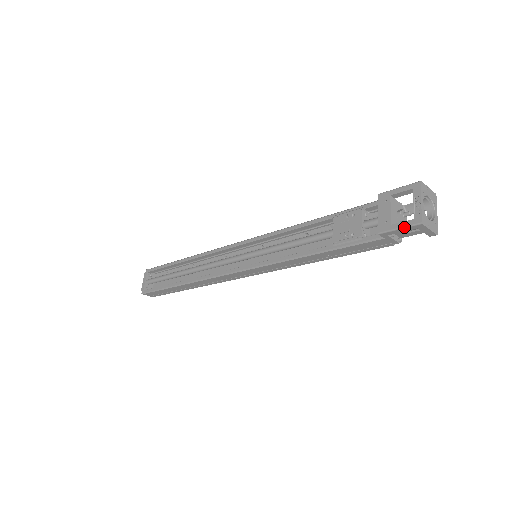
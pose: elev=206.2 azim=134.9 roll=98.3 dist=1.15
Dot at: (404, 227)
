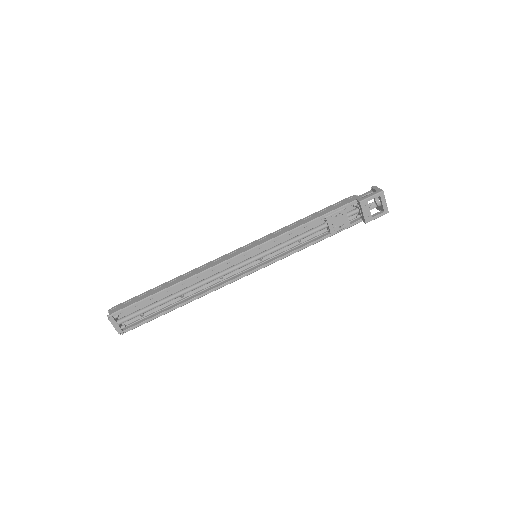
Dot at: occluded
